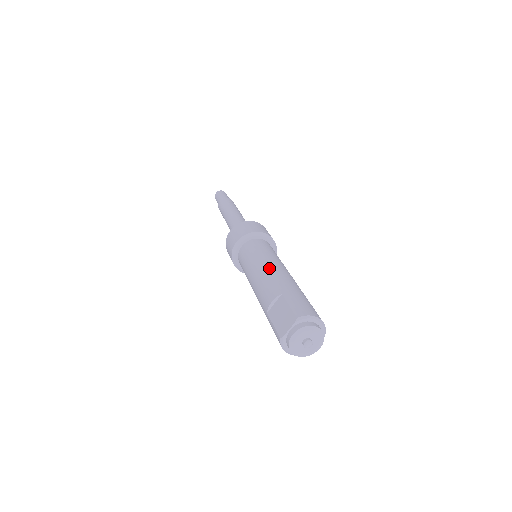
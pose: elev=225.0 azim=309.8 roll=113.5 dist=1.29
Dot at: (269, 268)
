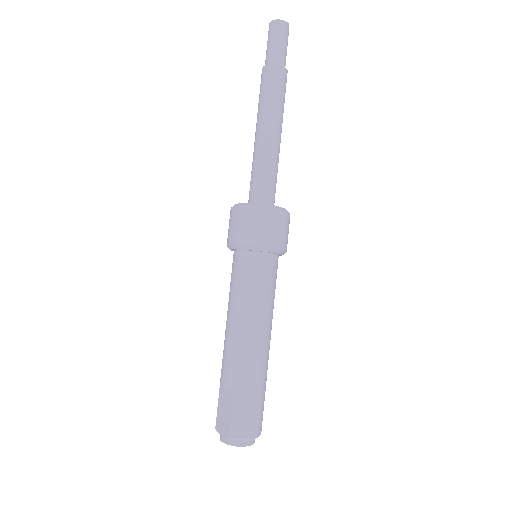
Dot at: (242, 334)
